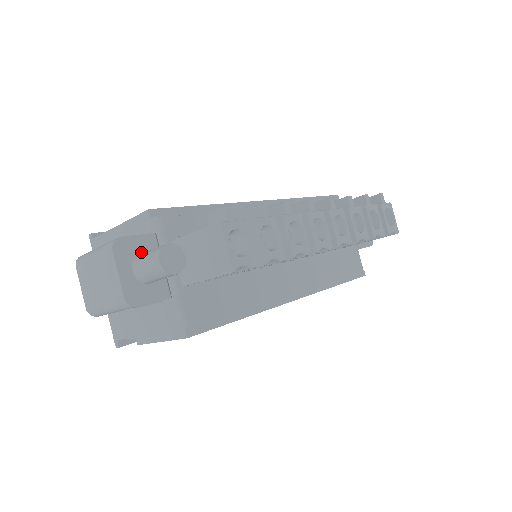
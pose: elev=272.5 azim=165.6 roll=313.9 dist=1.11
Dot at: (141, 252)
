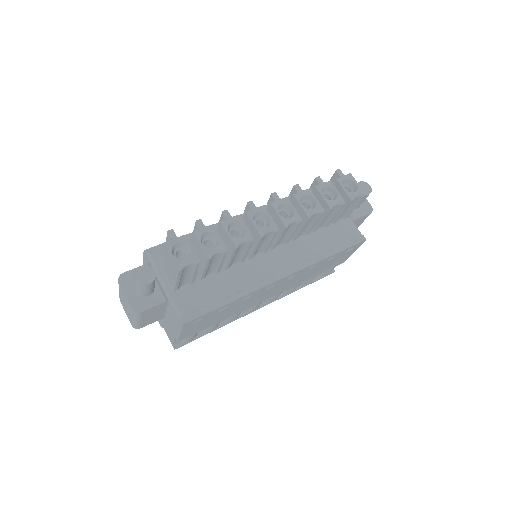
Dot at: occluded
